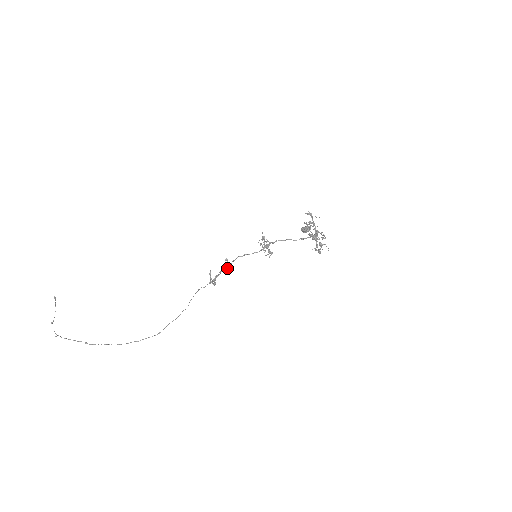
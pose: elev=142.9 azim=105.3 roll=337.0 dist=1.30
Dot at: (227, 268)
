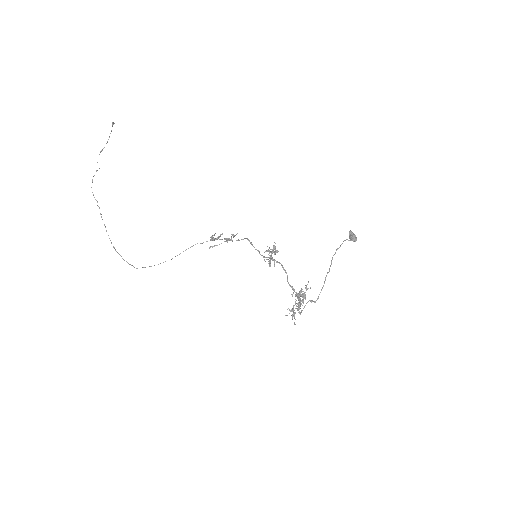
Dot at: (231, 240)
